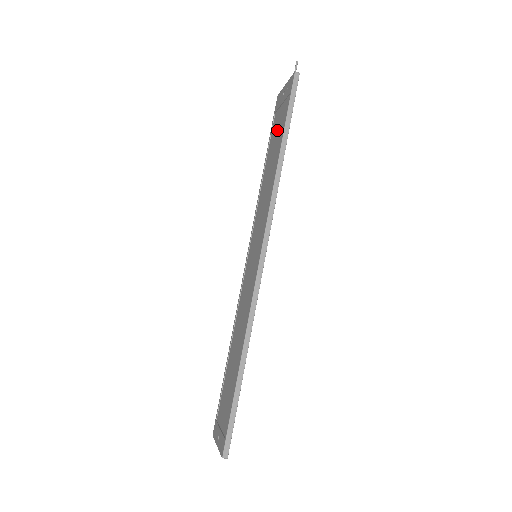
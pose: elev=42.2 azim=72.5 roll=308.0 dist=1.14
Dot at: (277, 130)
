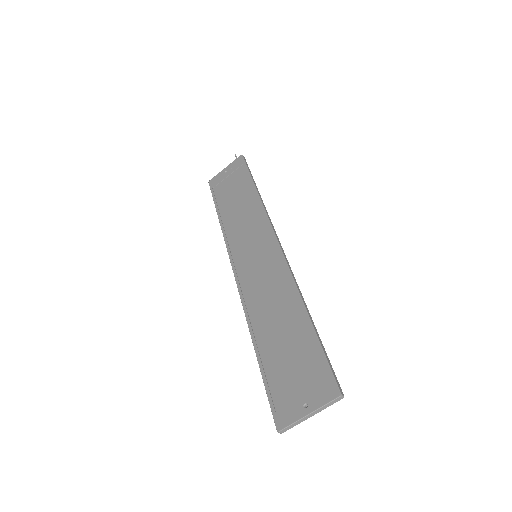
Dot at: (231, 188)
